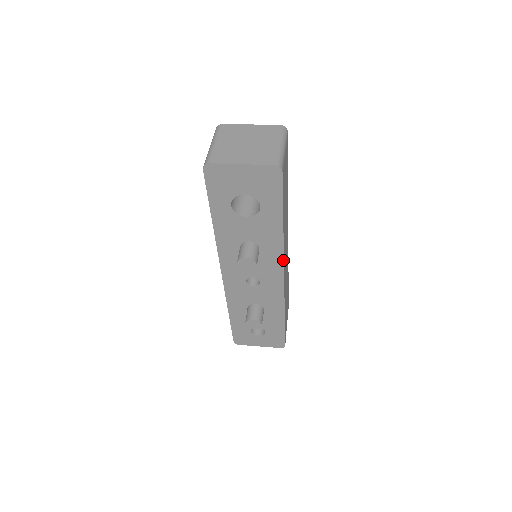
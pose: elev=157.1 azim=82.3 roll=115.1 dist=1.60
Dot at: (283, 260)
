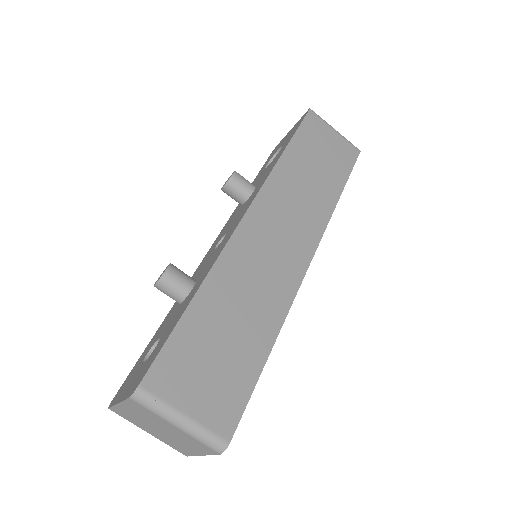
Dot at: (261, 188)
